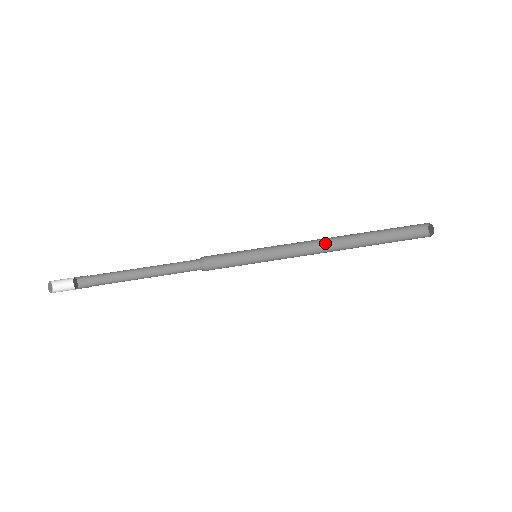
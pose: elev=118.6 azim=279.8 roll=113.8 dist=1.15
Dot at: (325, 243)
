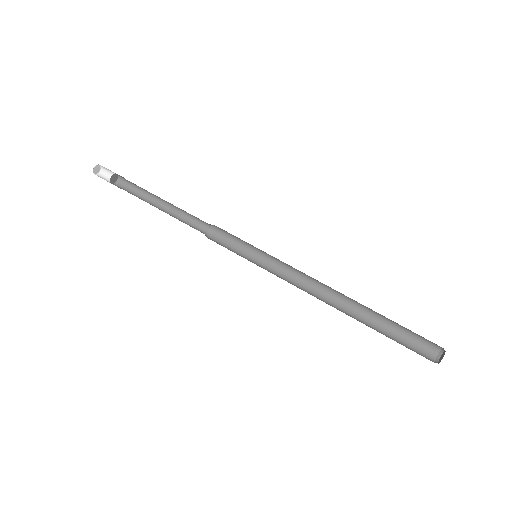
Dot at: (326, 293)
